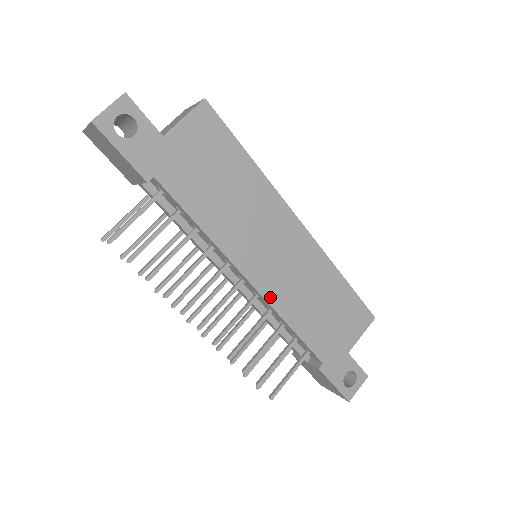
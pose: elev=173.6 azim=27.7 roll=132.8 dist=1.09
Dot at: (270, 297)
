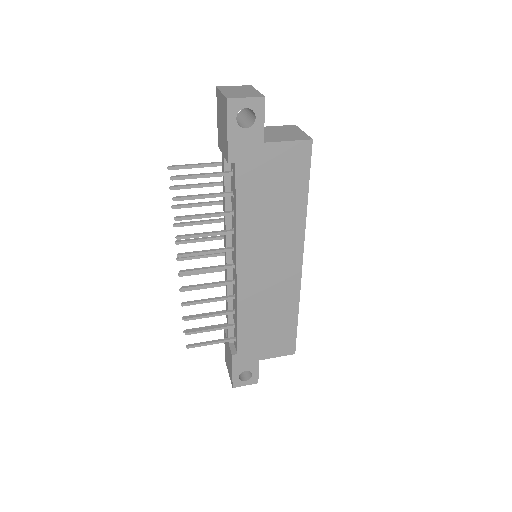
Dot at: (241, 291)
